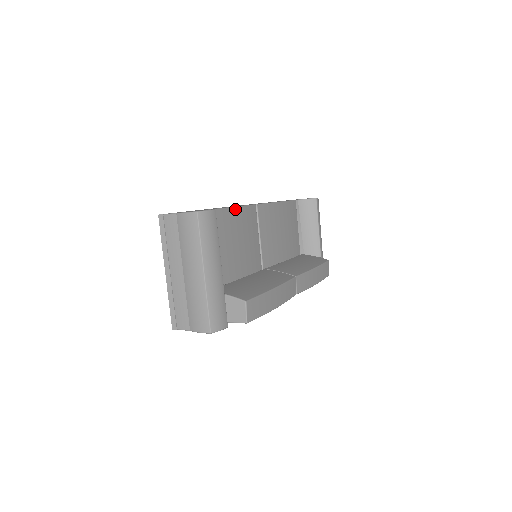
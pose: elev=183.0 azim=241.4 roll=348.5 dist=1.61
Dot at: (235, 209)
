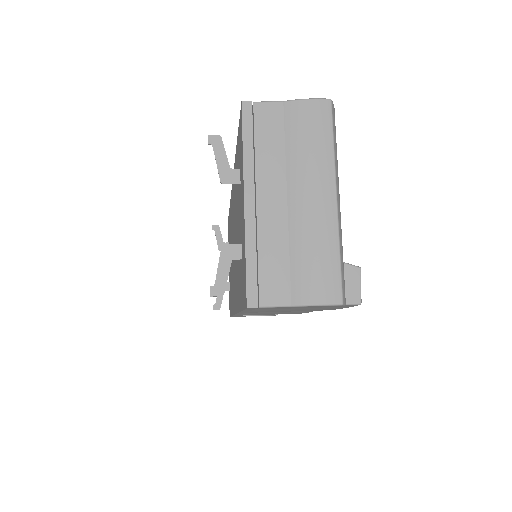
Dot at: occluded
